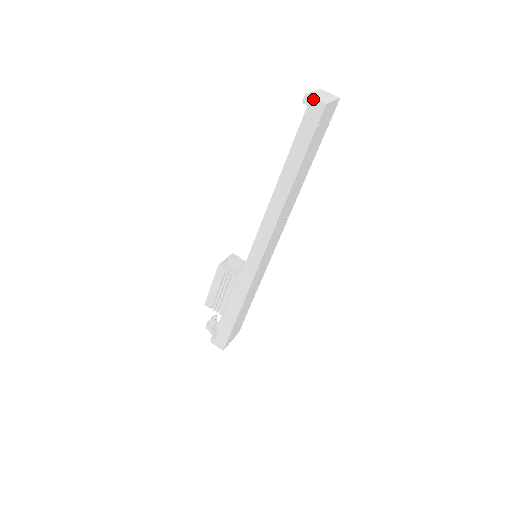
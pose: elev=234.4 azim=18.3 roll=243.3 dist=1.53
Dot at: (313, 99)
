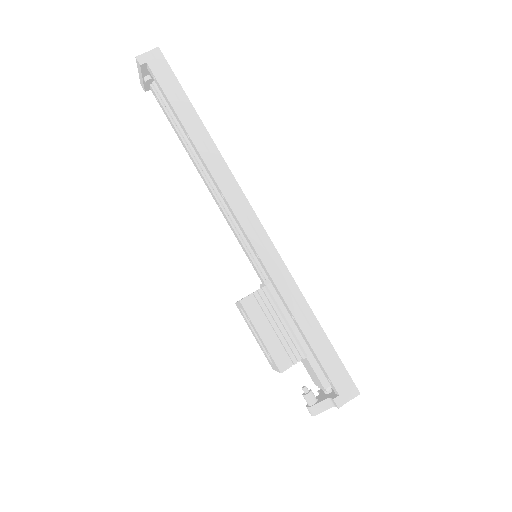
Dot at: (145, 54)
